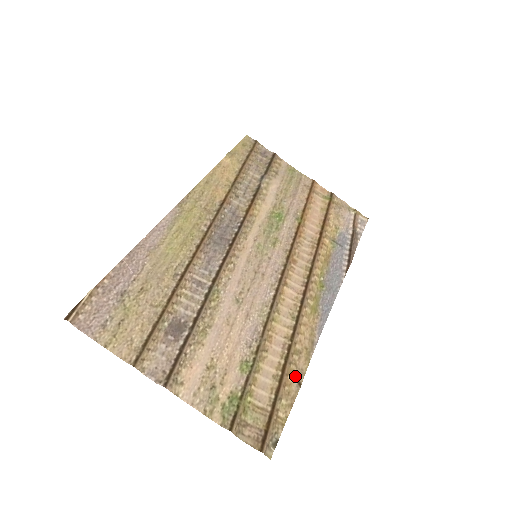
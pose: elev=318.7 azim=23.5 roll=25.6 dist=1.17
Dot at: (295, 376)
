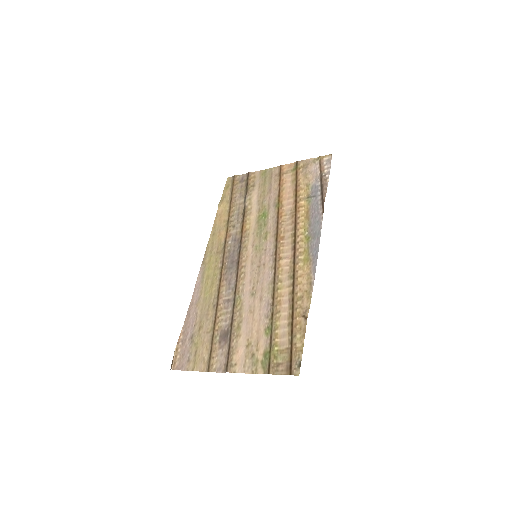
Dot at: (302, 315)
